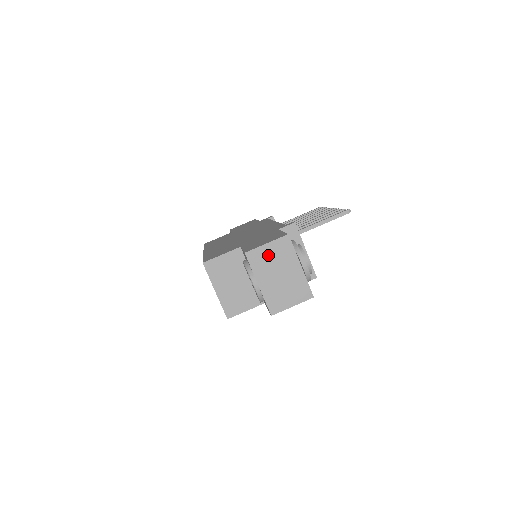
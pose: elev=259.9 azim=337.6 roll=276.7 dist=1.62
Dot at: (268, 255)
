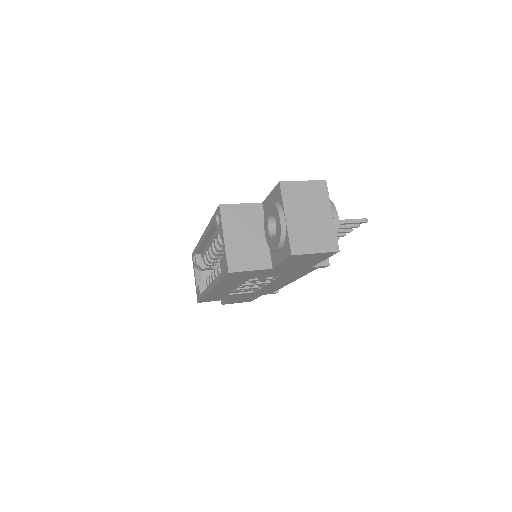
Dot at: (302, 192)
